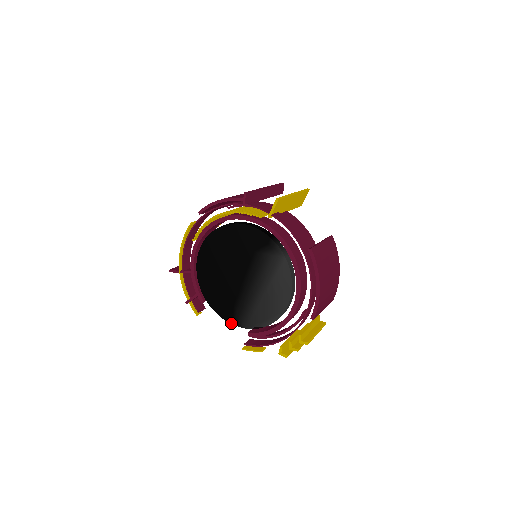
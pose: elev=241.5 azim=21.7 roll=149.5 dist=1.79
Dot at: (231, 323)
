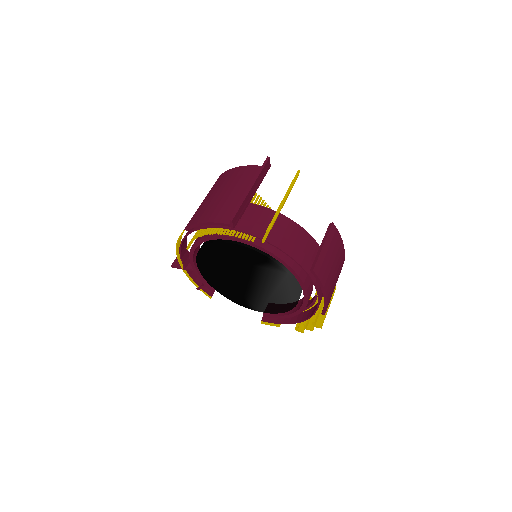
Dot at: (245, 307)
